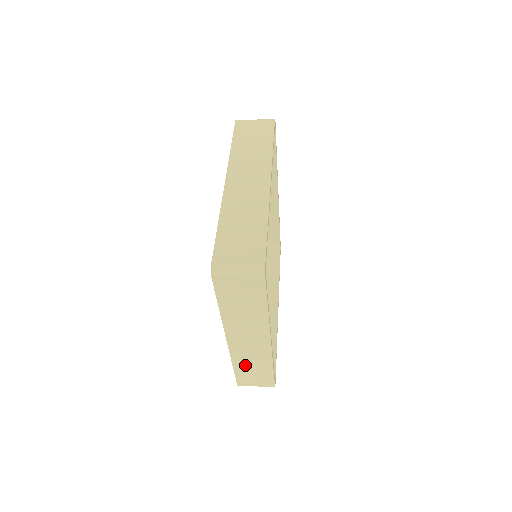
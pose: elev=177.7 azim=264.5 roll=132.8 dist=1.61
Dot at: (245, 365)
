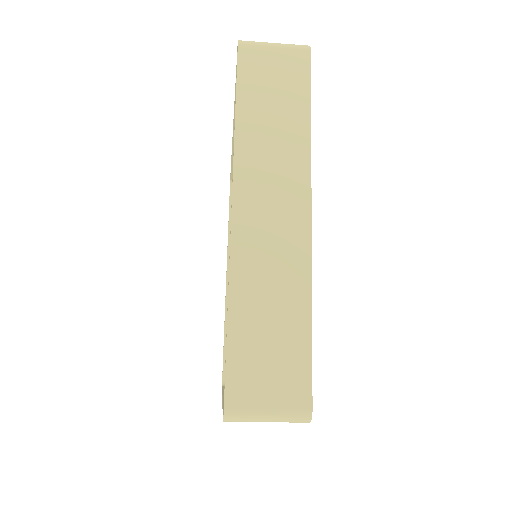
Dot at: (254, 304)
